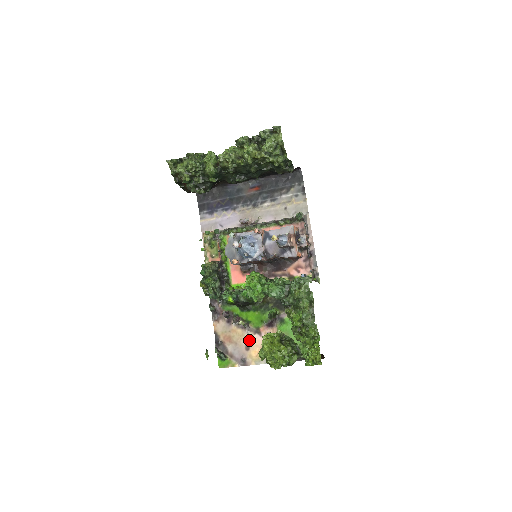
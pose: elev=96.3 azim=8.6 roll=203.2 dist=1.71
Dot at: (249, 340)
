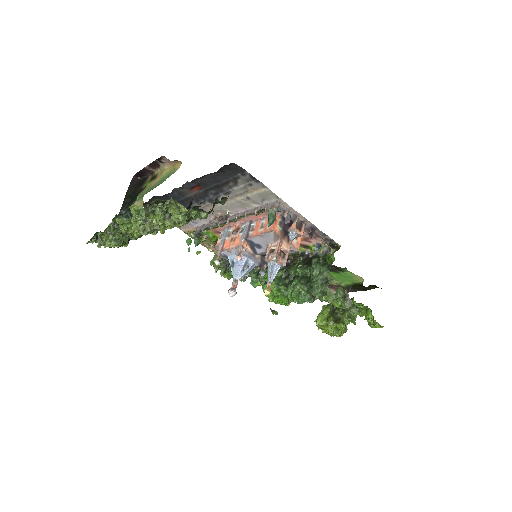
Dot at: occluded
